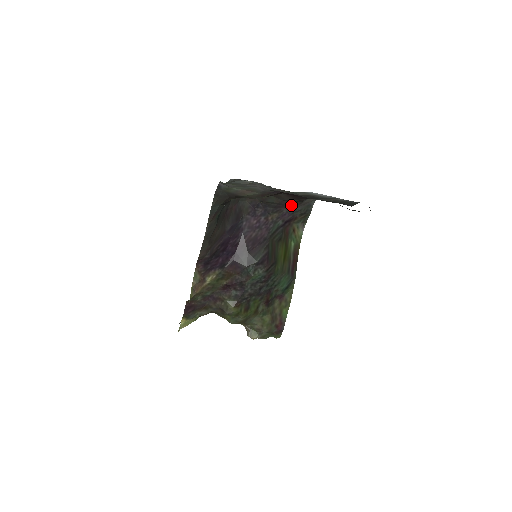
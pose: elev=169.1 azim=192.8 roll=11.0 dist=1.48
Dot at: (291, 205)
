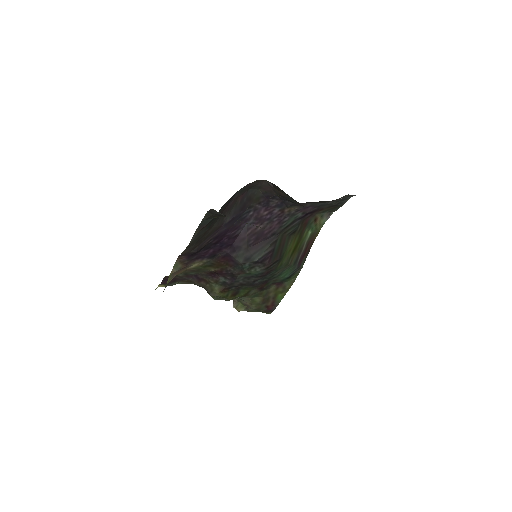
Dot at: occluded
